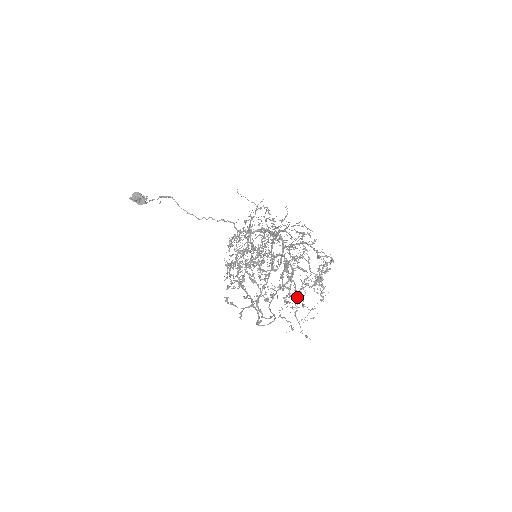
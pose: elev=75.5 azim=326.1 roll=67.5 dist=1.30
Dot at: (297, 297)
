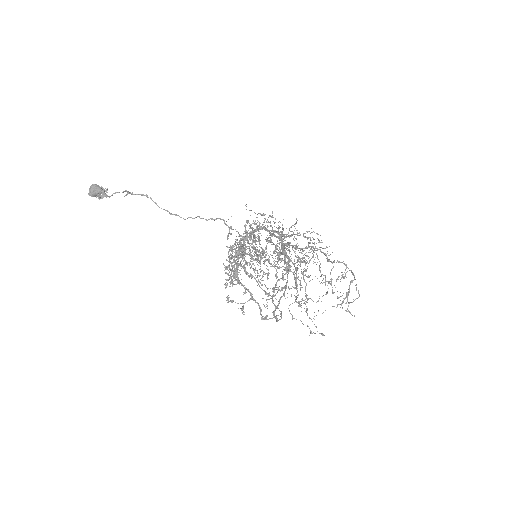
Dot at: occluded
